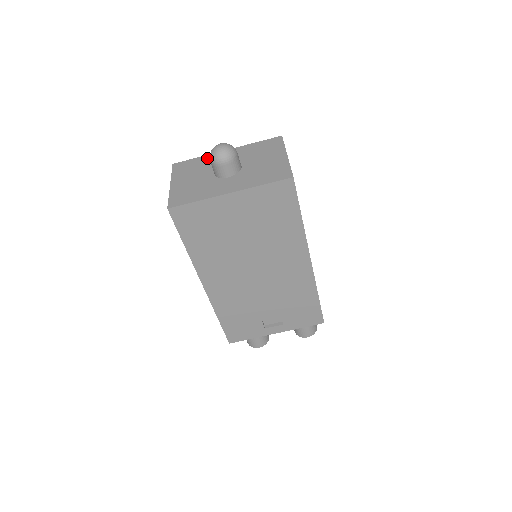
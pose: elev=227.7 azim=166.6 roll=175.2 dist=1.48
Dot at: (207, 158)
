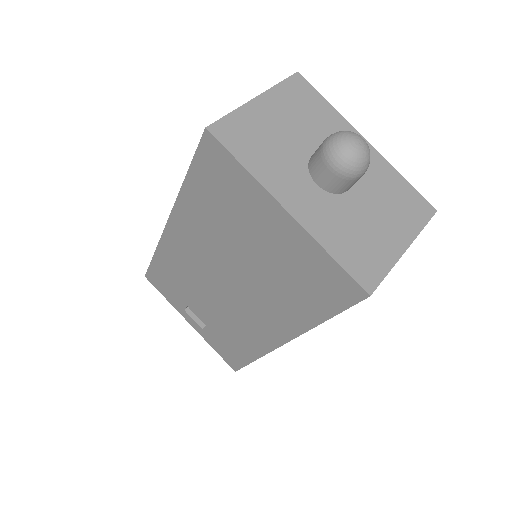
Dot at: (336, 120)
